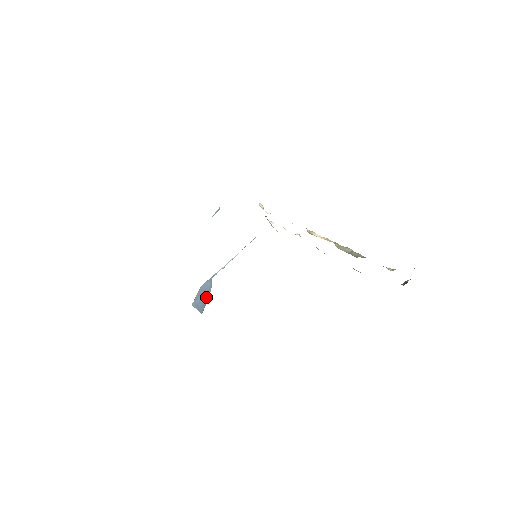
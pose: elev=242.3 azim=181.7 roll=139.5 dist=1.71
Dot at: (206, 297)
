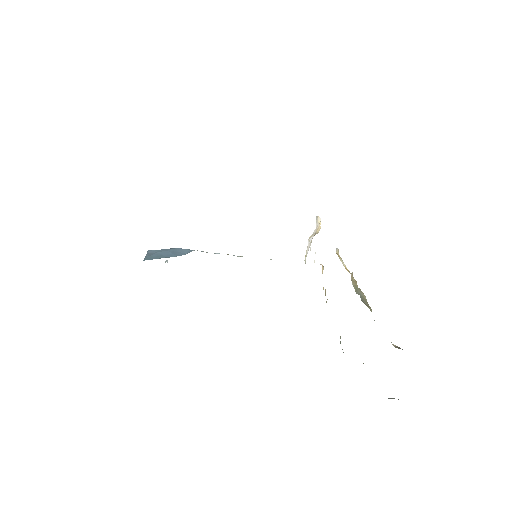
Dot at: (168, 256)
